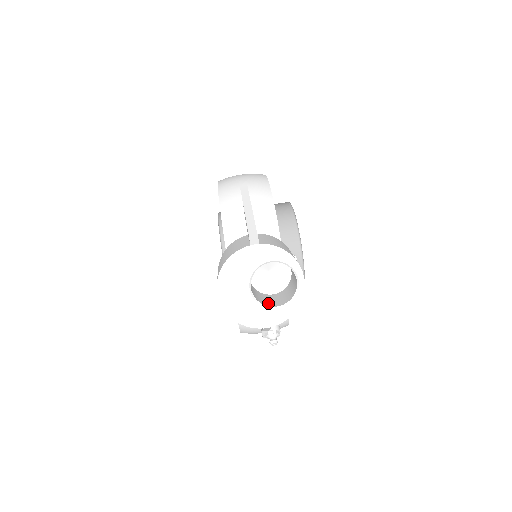
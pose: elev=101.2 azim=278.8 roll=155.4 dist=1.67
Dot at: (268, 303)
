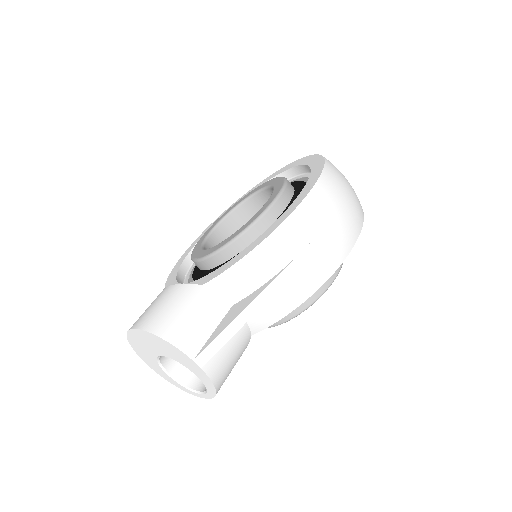
Dot at: (171, 359)
